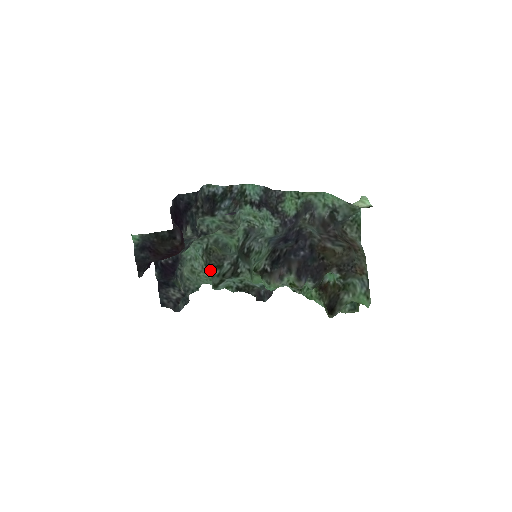
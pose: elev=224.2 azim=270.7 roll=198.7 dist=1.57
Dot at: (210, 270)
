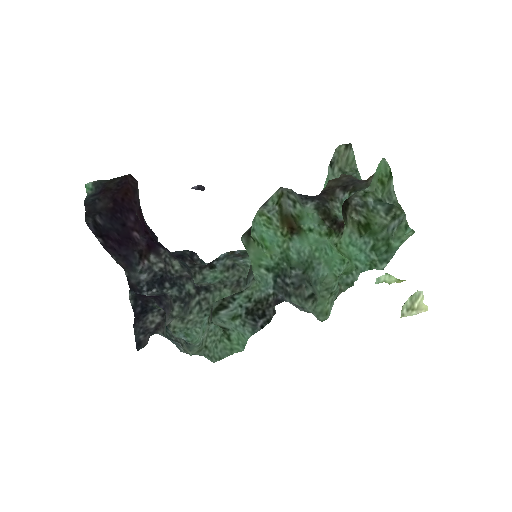
Dot at: (216, 325)
